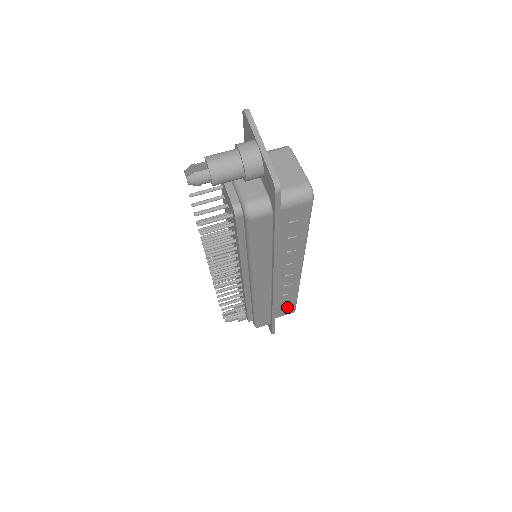
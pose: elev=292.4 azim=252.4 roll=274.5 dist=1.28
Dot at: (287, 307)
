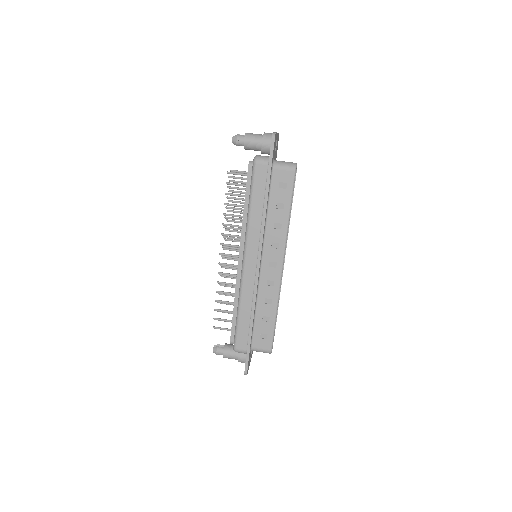
Dot at: (265, 332)
